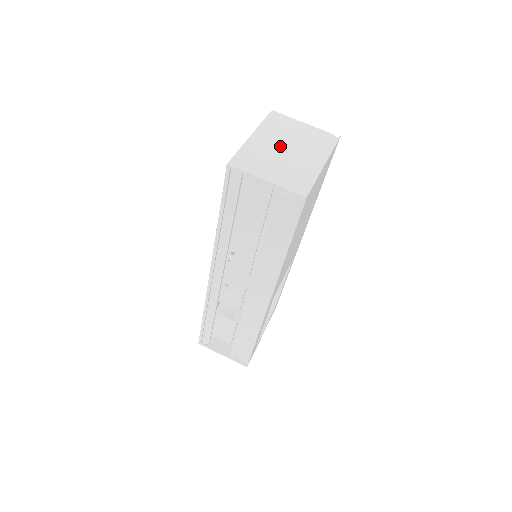
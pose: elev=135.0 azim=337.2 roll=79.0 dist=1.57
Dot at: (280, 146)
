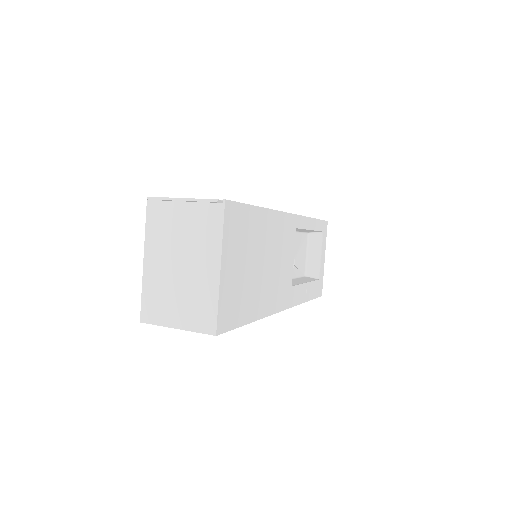
Dot at: (172, 263)
